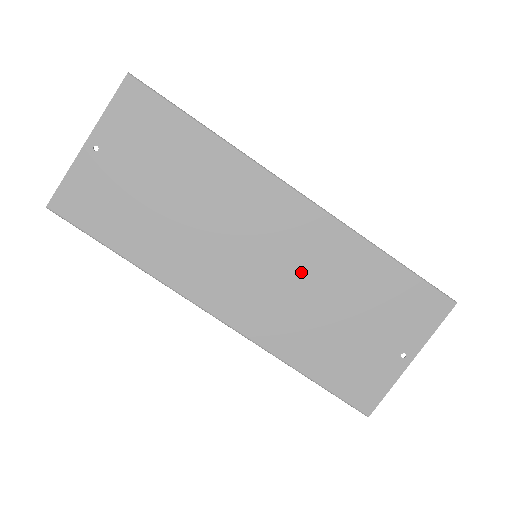
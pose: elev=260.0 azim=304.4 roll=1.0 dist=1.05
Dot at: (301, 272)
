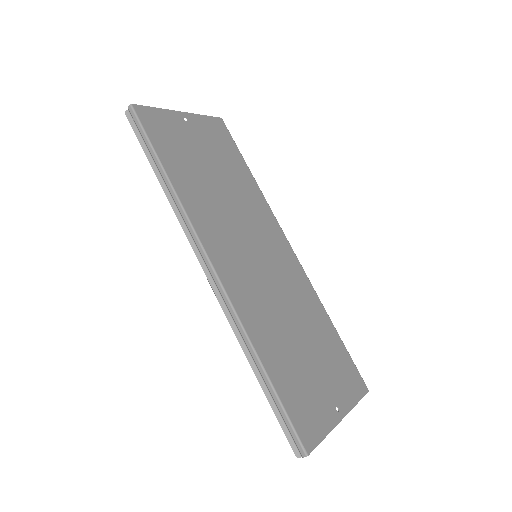
Dot at: (282, 290)
